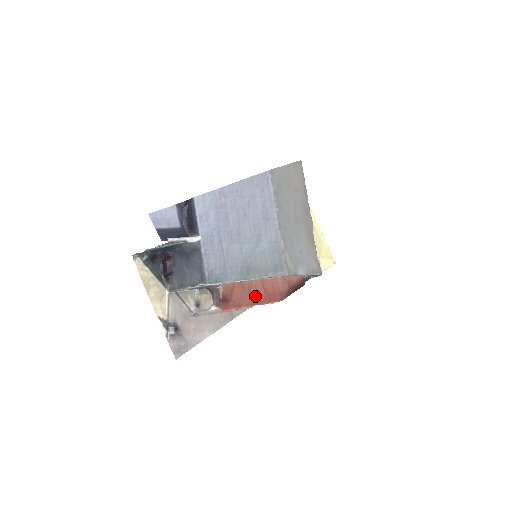
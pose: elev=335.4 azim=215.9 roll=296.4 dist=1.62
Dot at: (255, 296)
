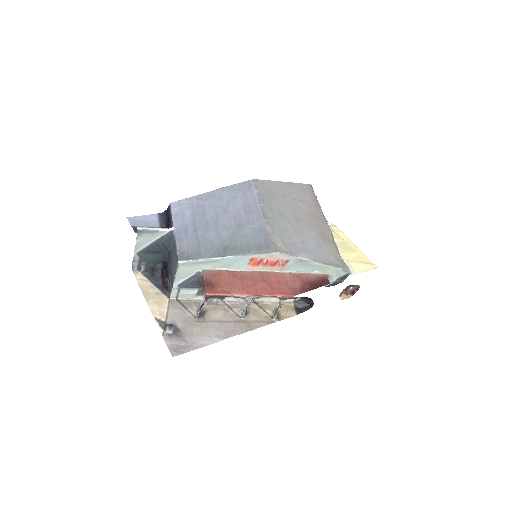
Dot at: (251, 285)
